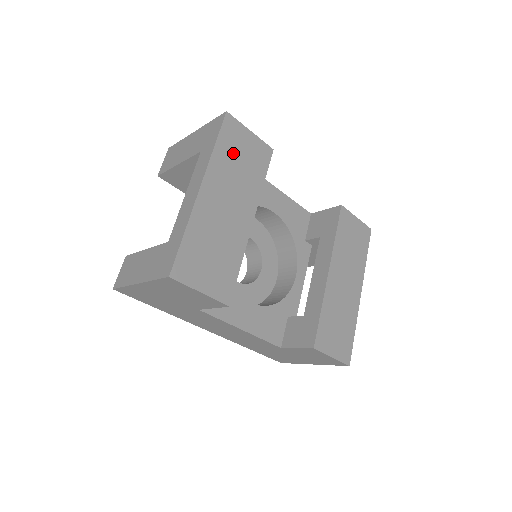
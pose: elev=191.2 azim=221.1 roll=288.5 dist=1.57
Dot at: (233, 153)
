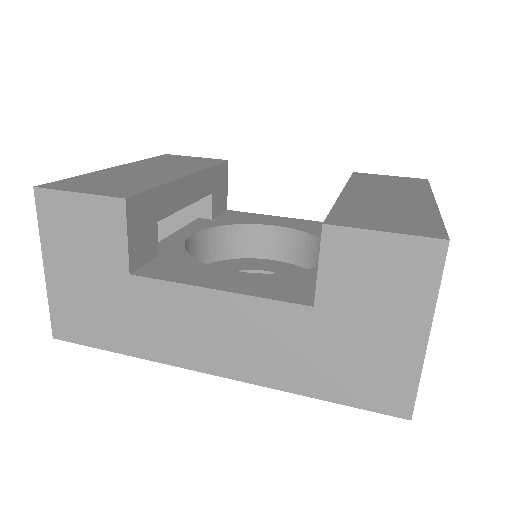
Dot at: (168, 161)
